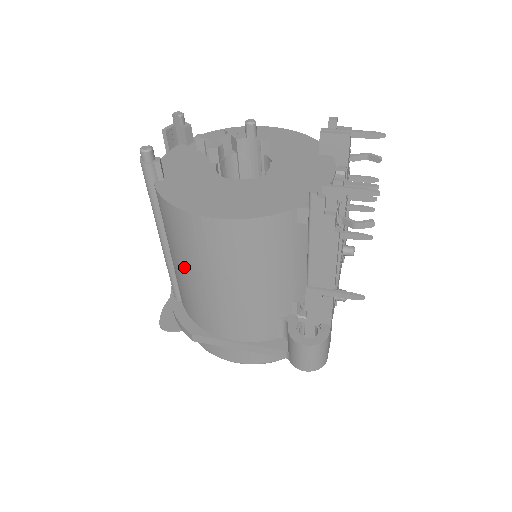
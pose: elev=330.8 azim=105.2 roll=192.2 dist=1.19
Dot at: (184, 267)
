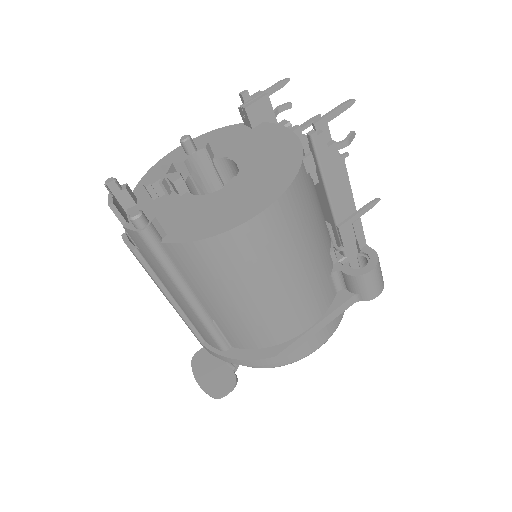
Dot at: (239, 296)
